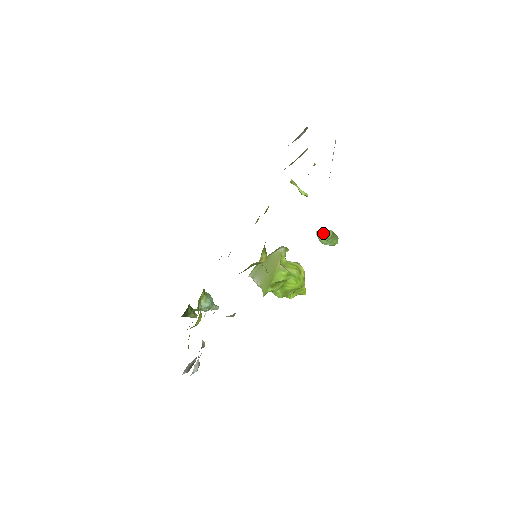
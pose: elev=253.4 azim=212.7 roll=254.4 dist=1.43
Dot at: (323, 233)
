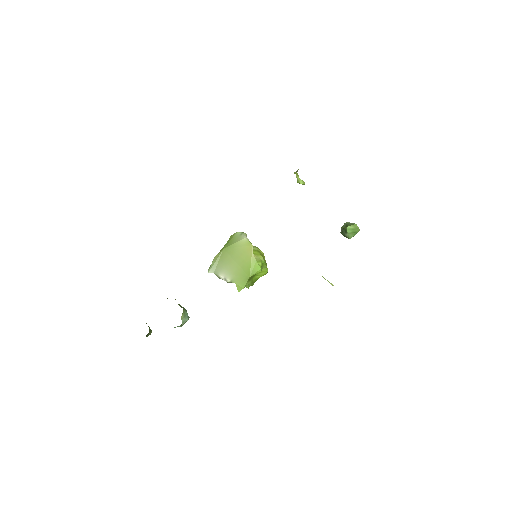
Dot at: (353, 228)
